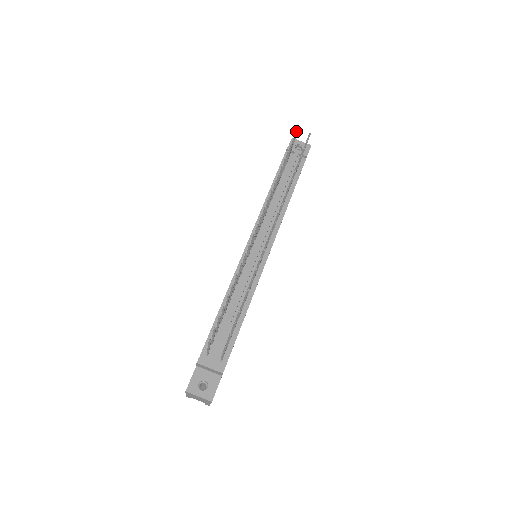
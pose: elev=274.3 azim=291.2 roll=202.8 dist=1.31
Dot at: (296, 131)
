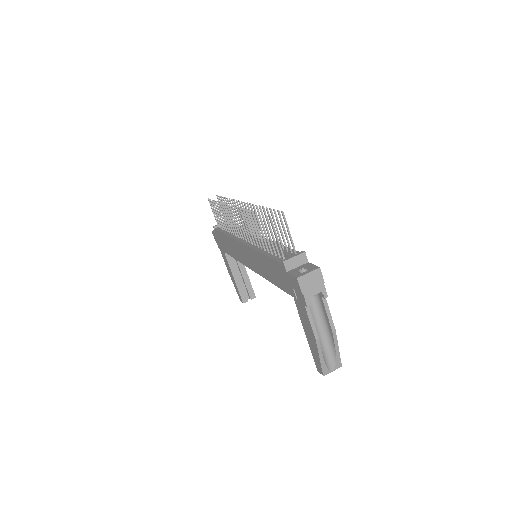
Dot at: occluded
